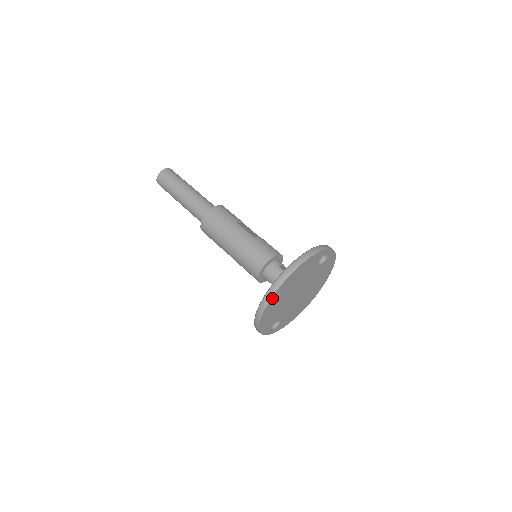
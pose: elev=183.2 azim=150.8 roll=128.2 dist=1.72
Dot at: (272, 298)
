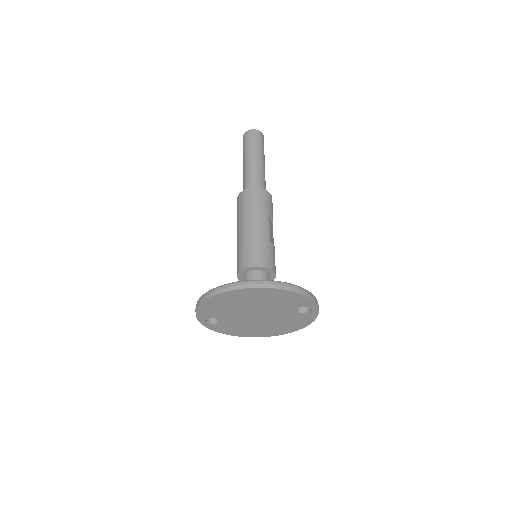
Dot at: (235, 290)
